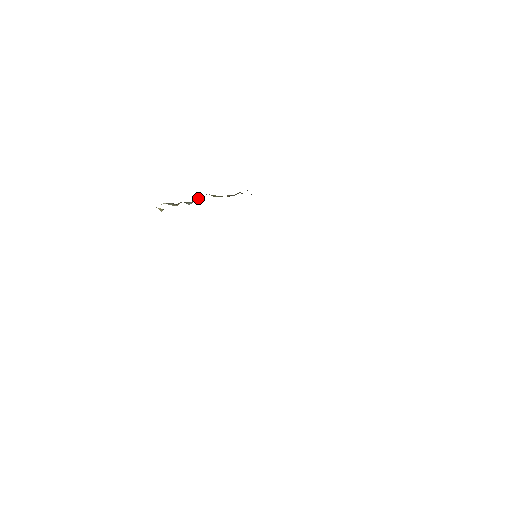
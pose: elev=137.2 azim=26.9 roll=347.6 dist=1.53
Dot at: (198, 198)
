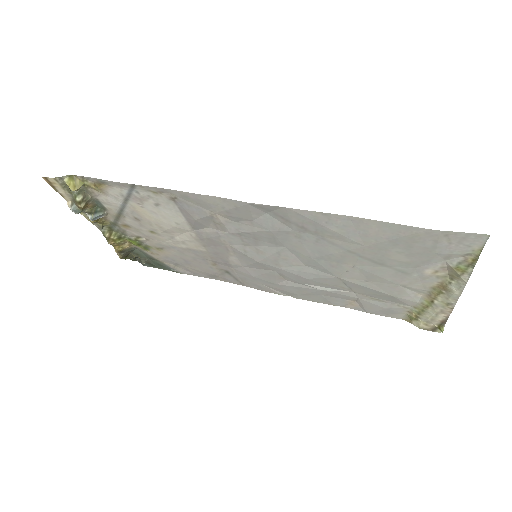
Dot at: (101, 220)
